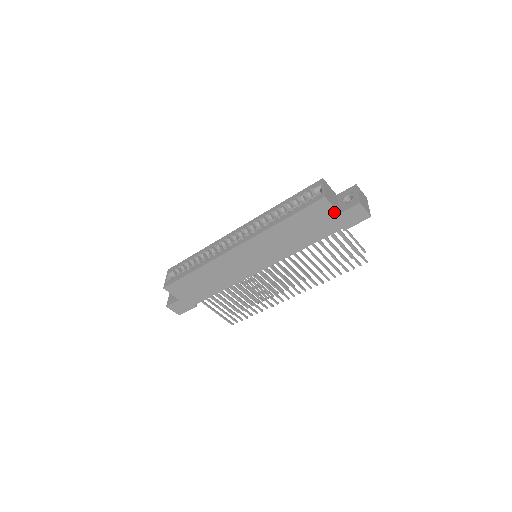
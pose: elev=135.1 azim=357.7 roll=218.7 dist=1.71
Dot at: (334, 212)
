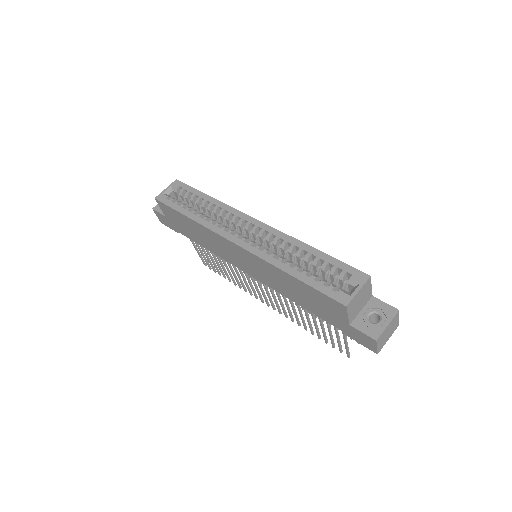
Dot at: (346, 319)
